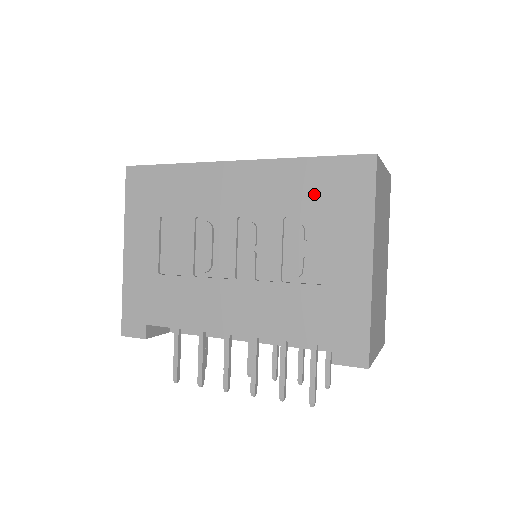
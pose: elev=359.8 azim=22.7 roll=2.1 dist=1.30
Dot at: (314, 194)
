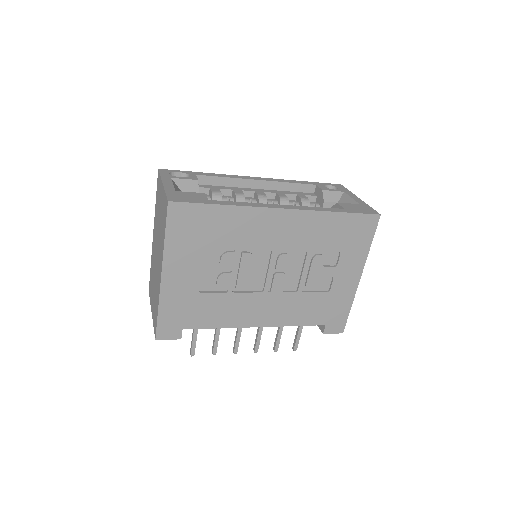
Dot at: (336, 237)
